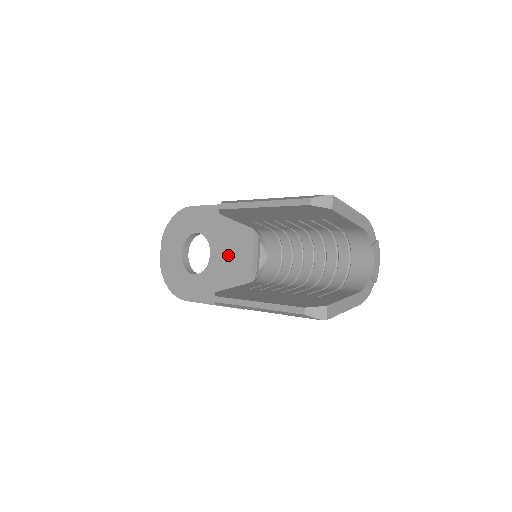
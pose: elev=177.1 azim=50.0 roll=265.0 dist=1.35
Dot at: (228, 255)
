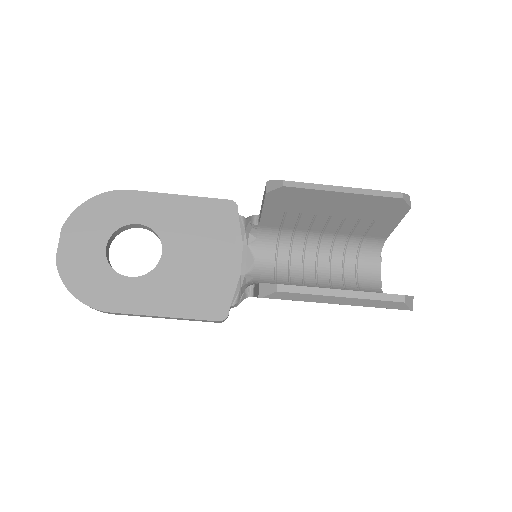
Dot at: (194, 255)
